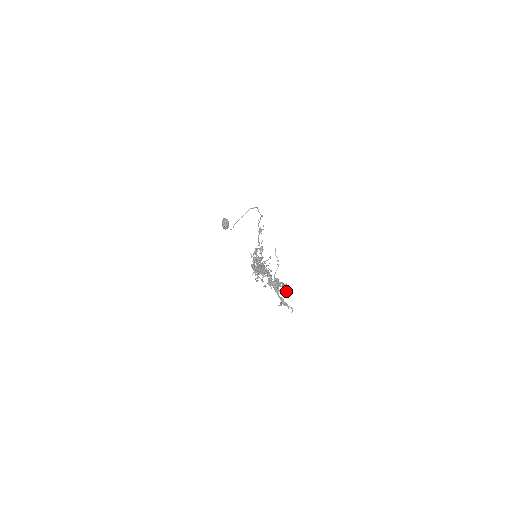
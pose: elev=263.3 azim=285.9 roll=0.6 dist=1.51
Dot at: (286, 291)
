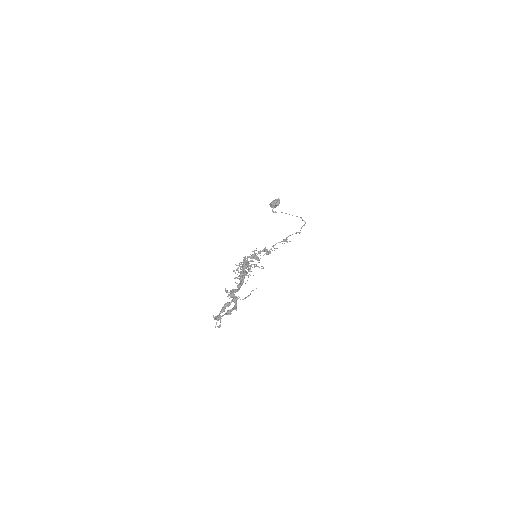
Dot at: occluded
